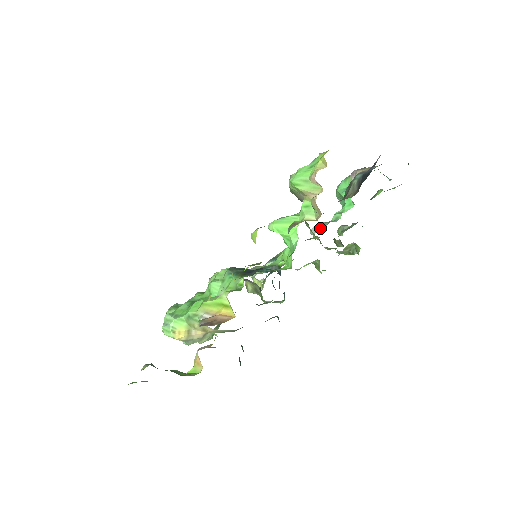
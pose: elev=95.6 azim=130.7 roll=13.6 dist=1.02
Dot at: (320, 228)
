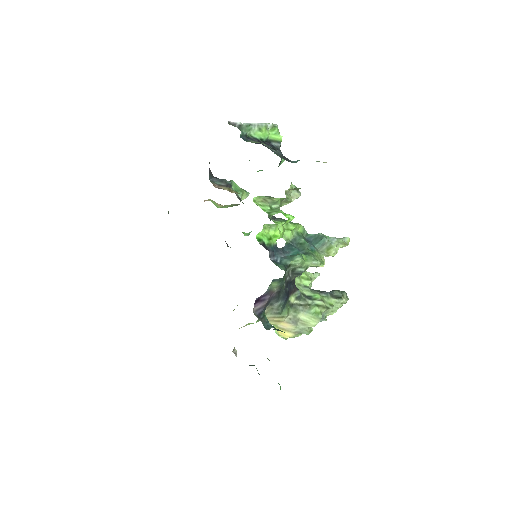
Dot at: occluded
